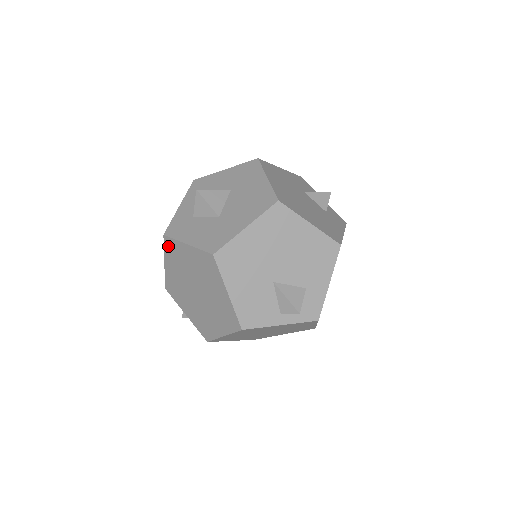
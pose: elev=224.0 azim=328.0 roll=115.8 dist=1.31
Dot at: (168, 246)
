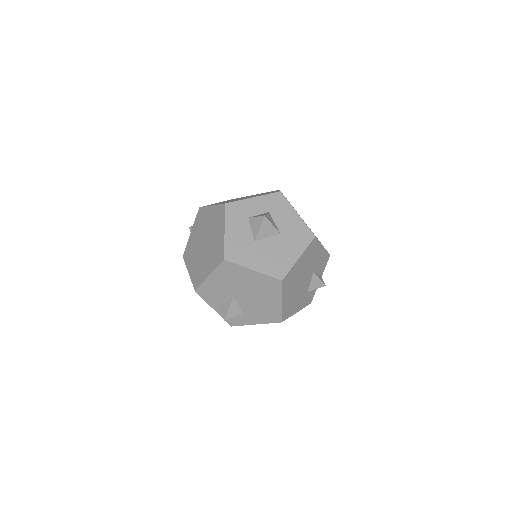
Dot at: (221, 209)
